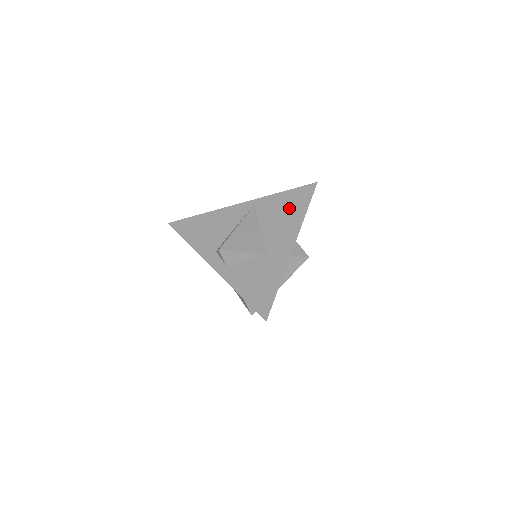
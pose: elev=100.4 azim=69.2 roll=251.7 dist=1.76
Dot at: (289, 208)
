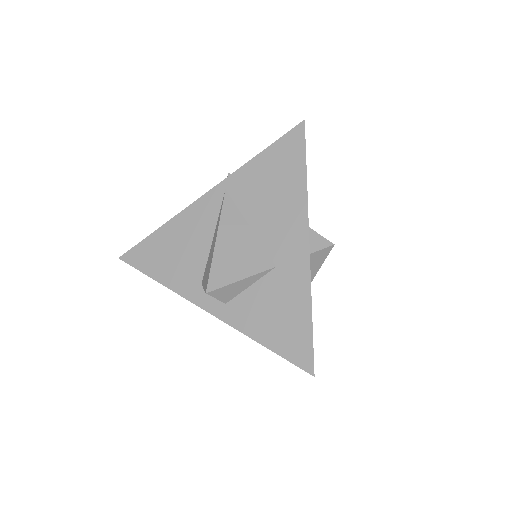
Dot at: (278, 180)
